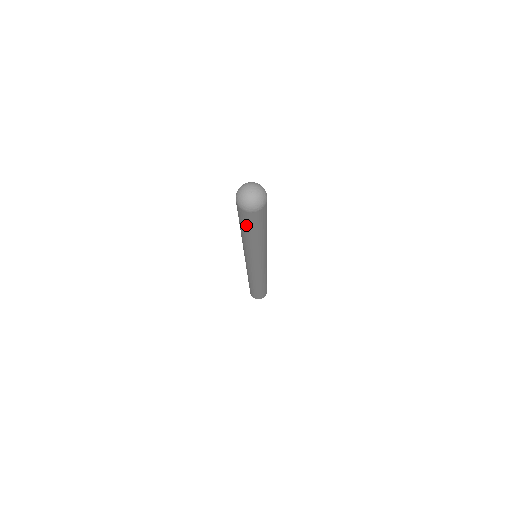
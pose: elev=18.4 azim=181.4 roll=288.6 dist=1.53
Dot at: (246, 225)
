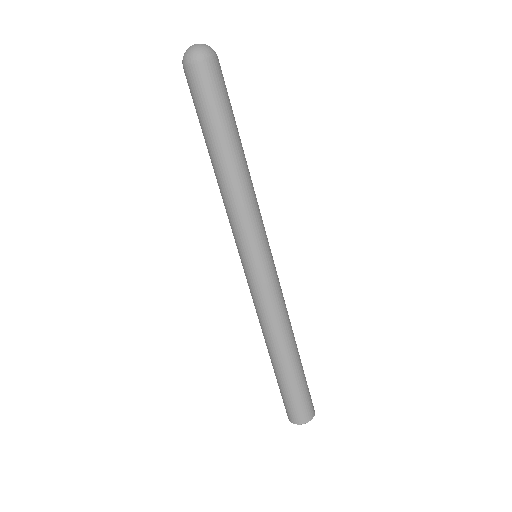
Dot at: (208, 108)
